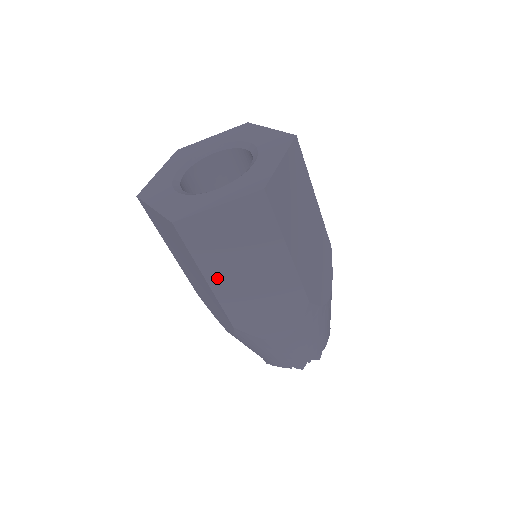
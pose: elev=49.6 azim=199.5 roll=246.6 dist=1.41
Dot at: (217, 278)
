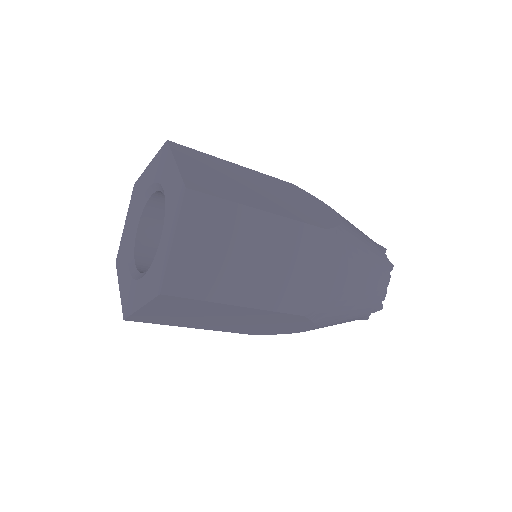
Dot at: (201, 326)
